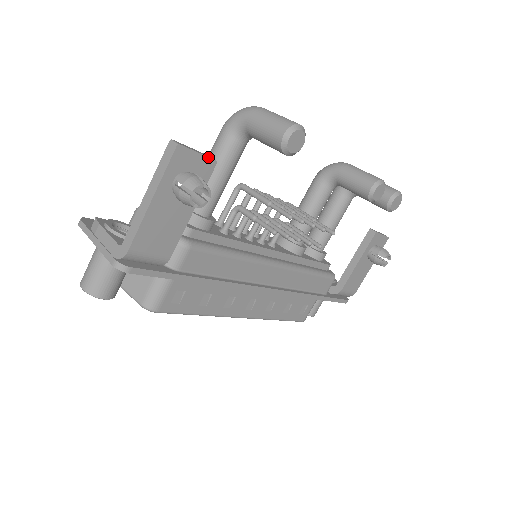
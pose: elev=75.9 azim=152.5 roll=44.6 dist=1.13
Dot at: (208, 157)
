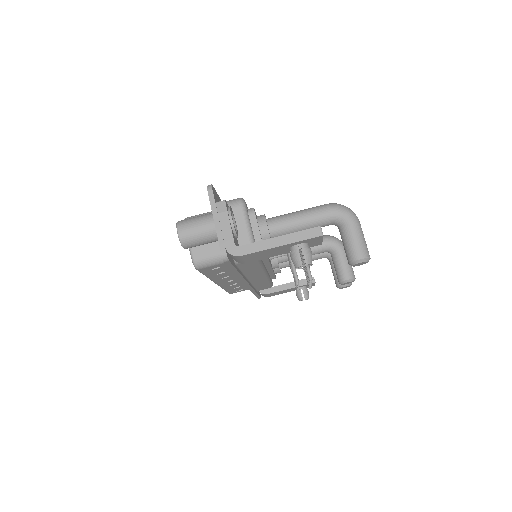
Dot at: occluded
